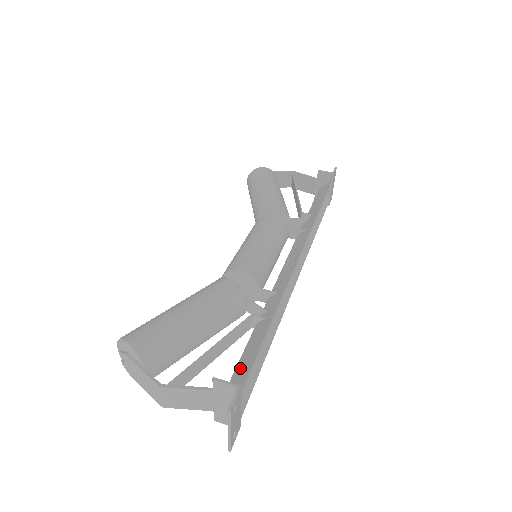
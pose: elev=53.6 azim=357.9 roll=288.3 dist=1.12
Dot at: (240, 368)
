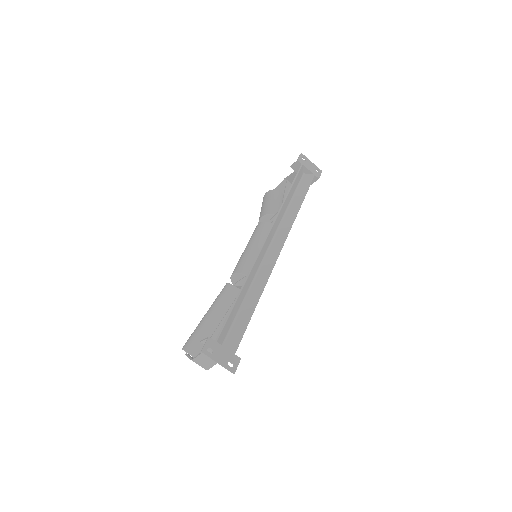
Dot at: (227, 328)
